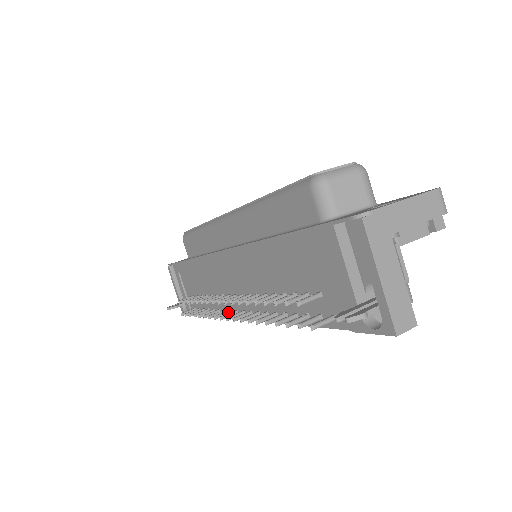
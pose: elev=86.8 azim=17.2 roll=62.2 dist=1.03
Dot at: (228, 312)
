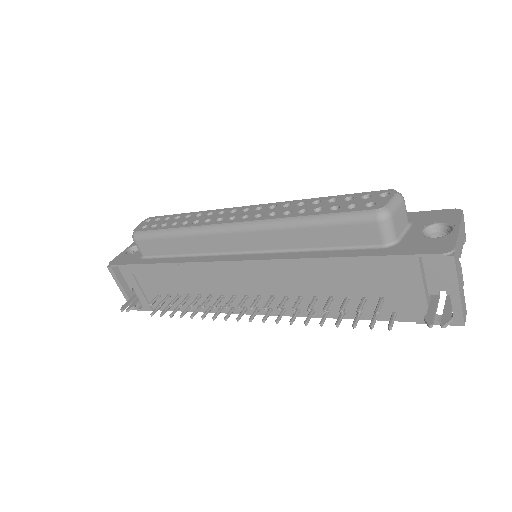
Dot at: (233, 310)
